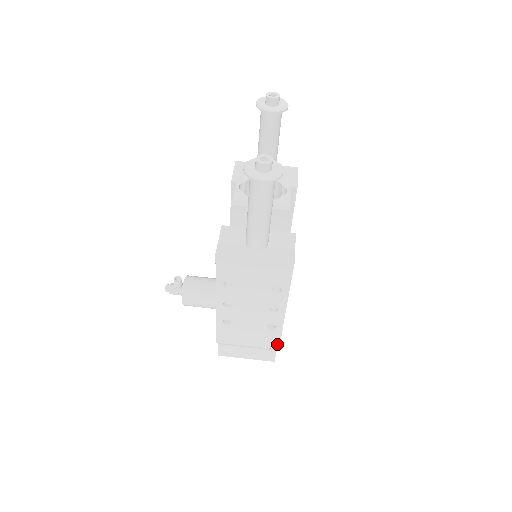
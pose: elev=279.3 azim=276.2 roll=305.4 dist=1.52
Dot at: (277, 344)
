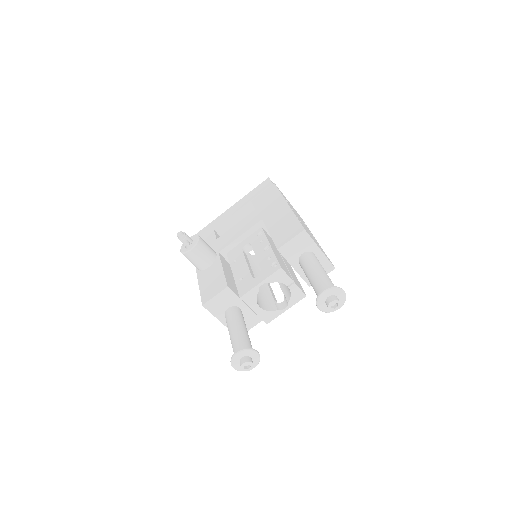
Dot at: occluded
